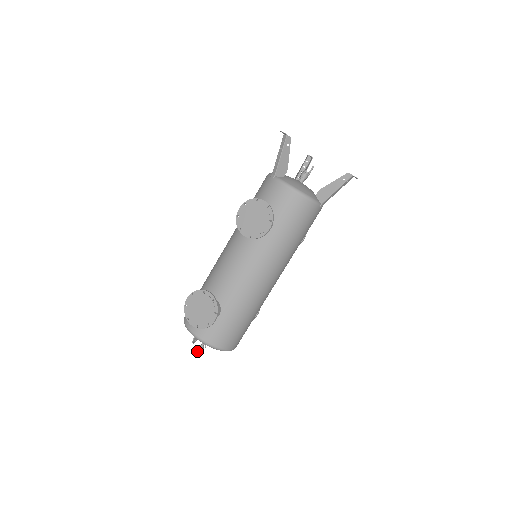
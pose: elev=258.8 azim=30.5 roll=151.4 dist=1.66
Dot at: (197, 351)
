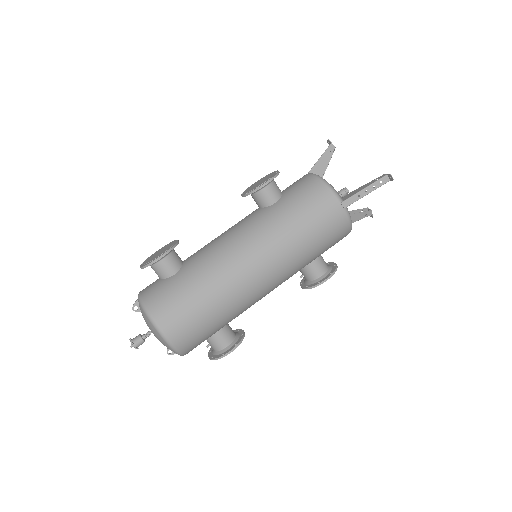
Dot at: (134, 338)
